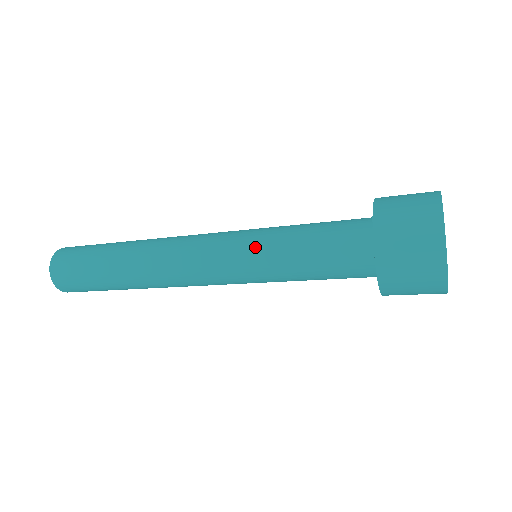
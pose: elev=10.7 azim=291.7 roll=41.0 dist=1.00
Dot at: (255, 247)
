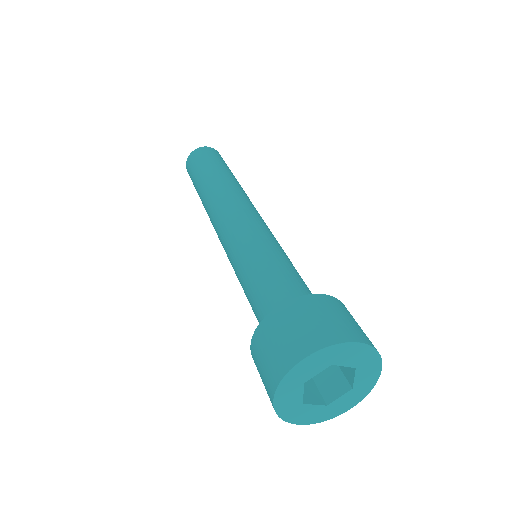
Dot at: (234, 268)
